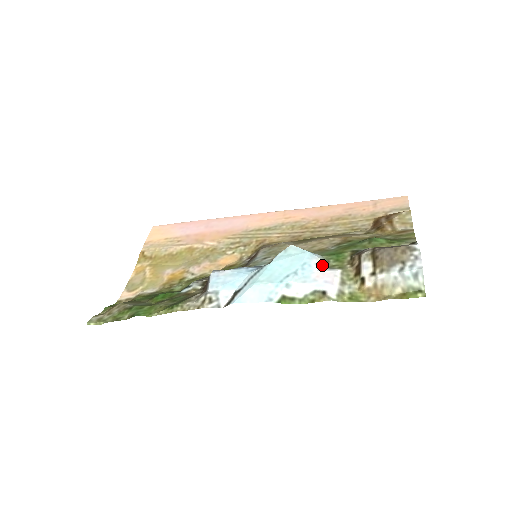
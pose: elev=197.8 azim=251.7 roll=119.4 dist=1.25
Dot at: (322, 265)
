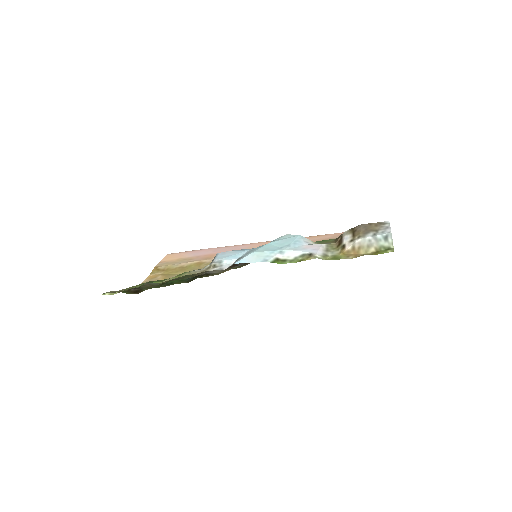
Dot at: (311, 243)
